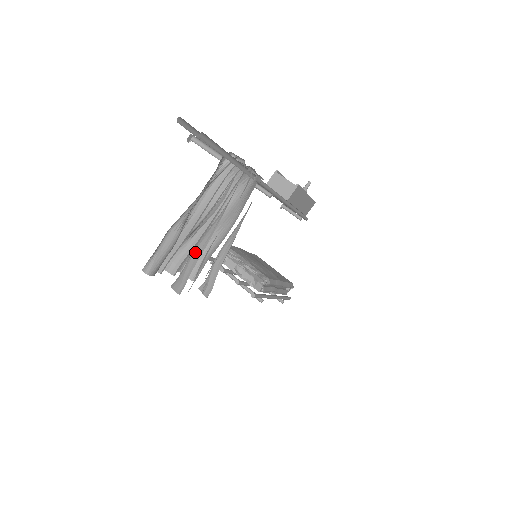
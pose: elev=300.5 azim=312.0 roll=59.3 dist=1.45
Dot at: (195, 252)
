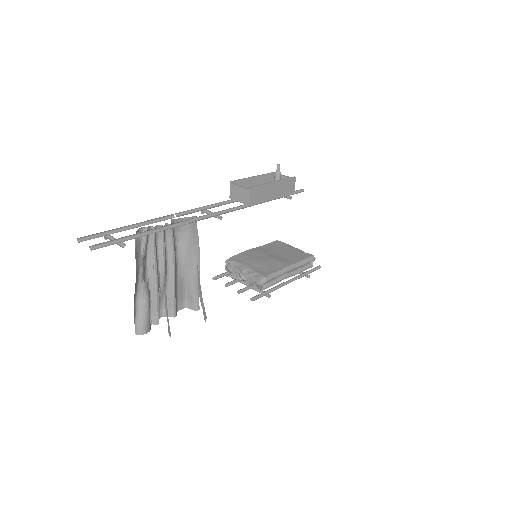
Dot at: (165, 304)
